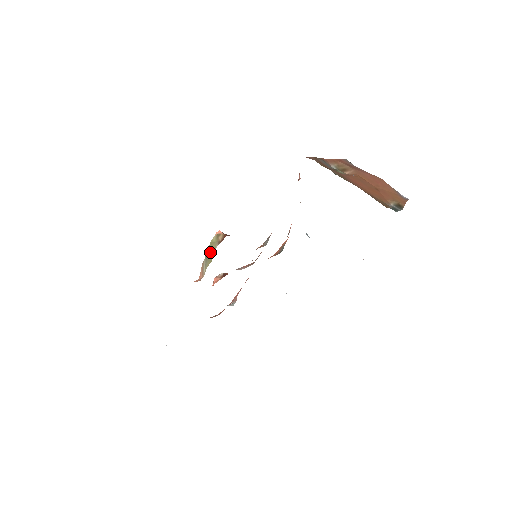
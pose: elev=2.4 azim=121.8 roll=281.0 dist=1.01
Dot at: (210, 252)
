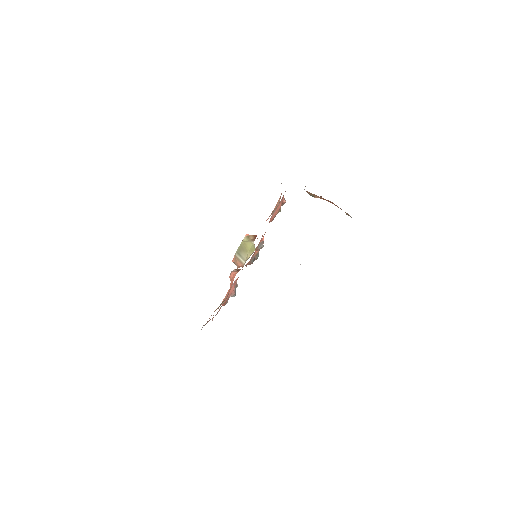
Dot at: (246, 247)
